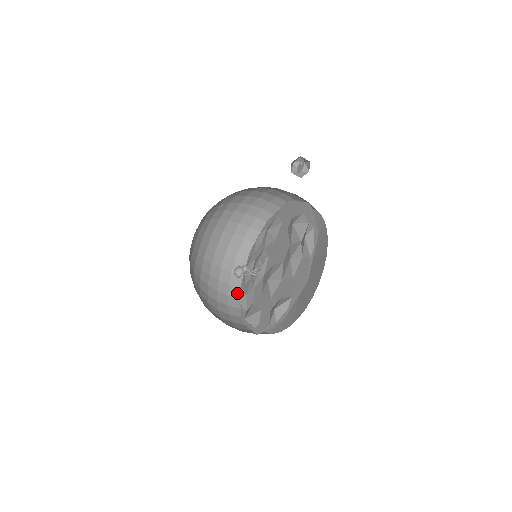
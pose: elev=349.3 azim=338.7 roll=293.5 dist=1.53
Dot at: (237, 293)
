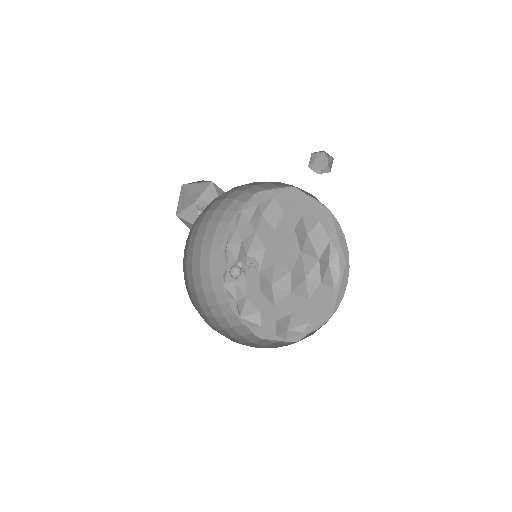
Dot at: (218, 271)
